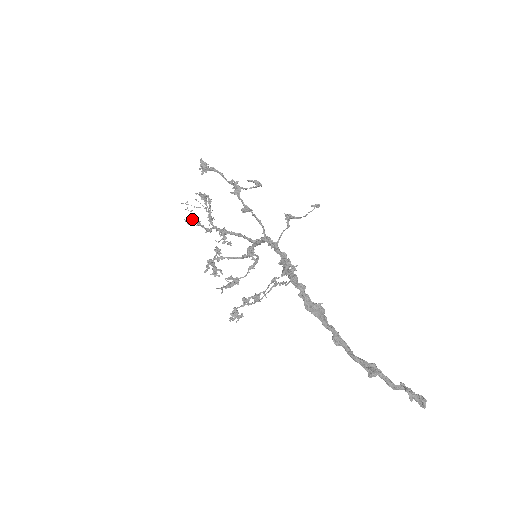
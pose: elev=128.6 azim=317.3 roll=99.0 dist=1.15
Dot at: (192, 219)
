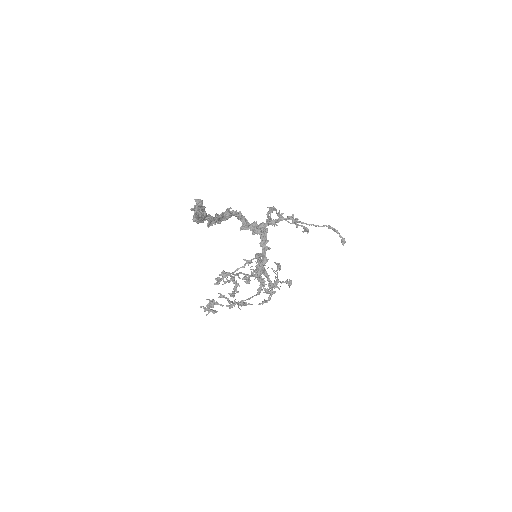
Dot at: (258, 275)
